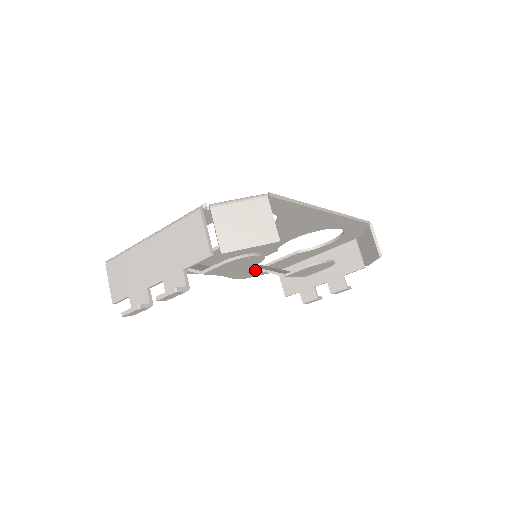
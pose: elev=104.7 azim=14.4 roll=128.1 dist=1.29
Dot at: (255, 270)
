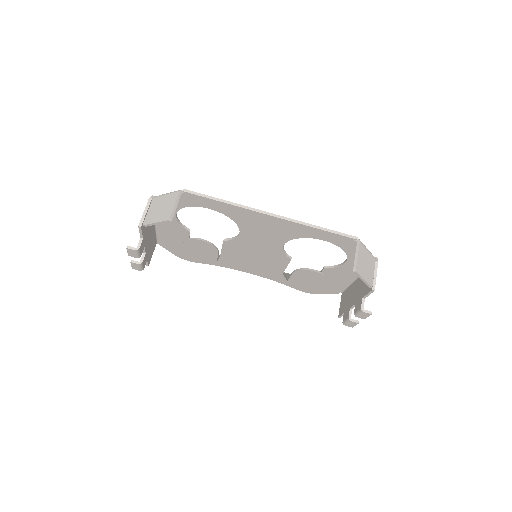
Dot at: occluded
